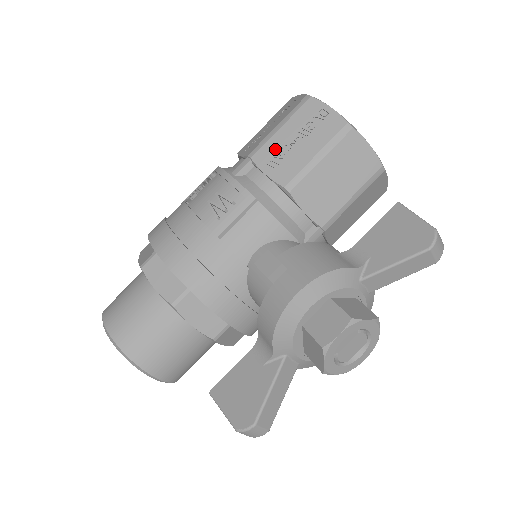
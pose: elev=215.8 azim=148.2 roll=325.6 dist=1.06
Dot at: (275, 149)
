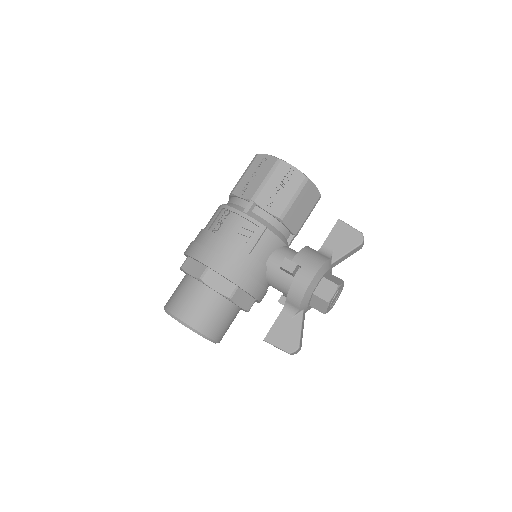
Dot at: (268, 195)
